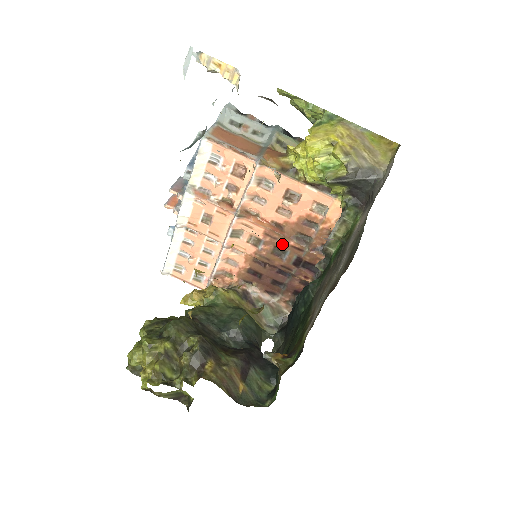
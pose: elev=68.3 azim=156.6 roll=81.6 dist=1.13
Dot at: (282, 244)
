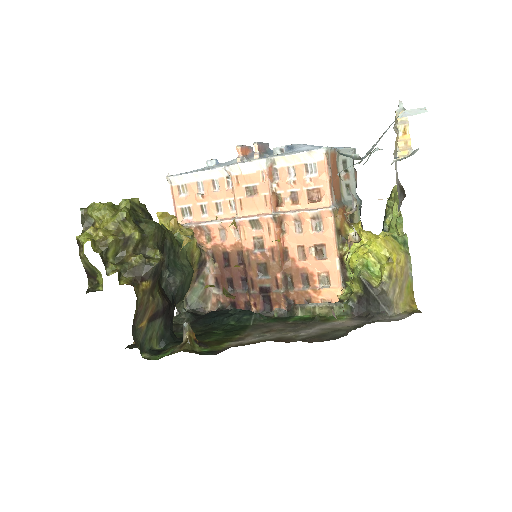
Dot at: (272, 268)
